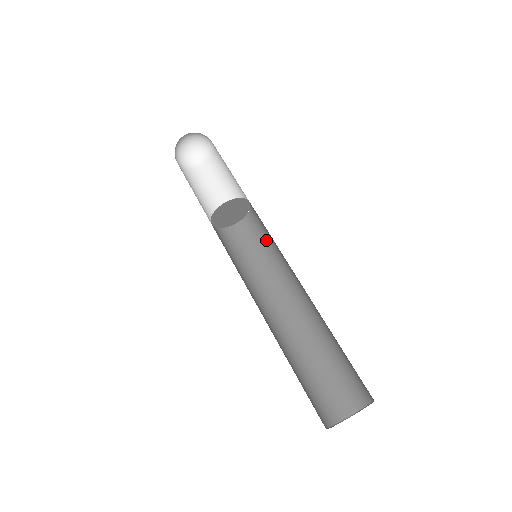
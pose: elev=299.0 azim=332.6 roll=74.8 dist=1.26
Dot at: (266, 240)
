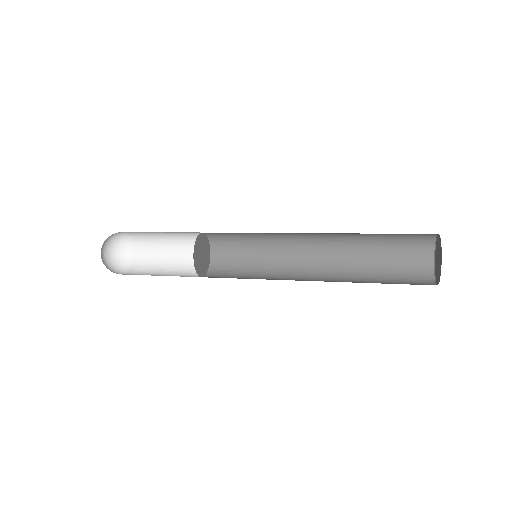
Dot at: (242, 275)
